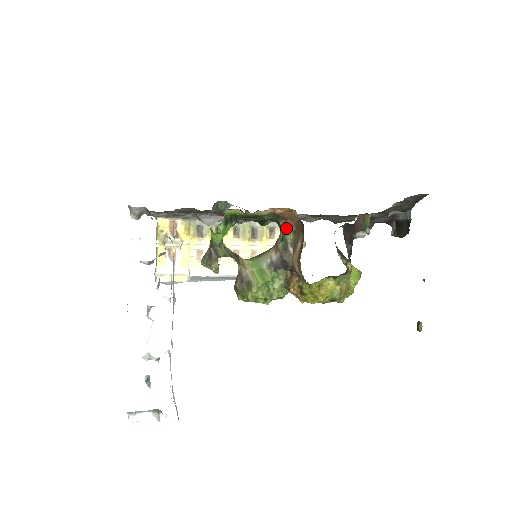
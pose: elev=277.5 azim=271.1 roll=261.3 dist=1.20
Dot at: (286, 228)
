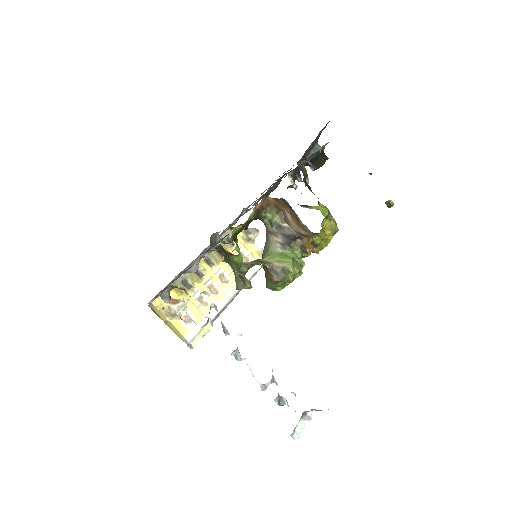
Dot at: (269, 215)
